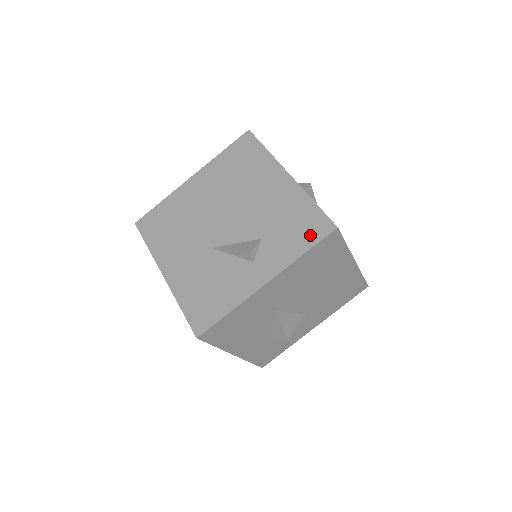
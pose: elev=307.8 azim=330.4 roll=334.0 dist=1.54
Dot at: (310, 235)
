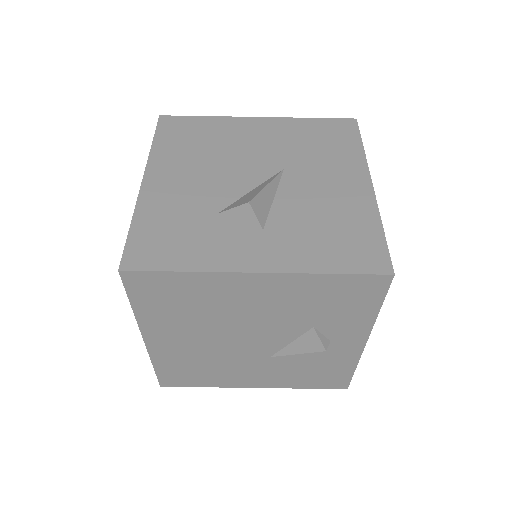
Dot at: (367, 298)
